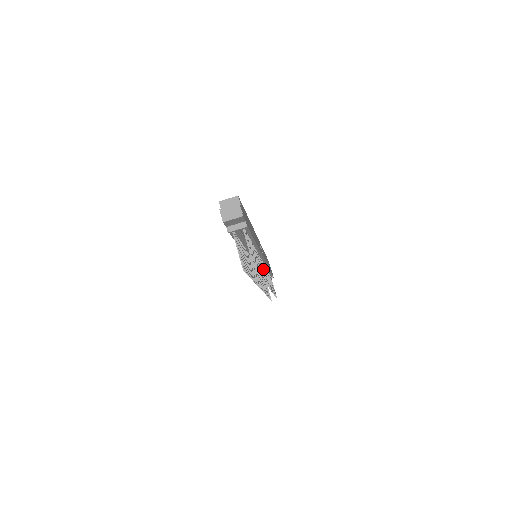
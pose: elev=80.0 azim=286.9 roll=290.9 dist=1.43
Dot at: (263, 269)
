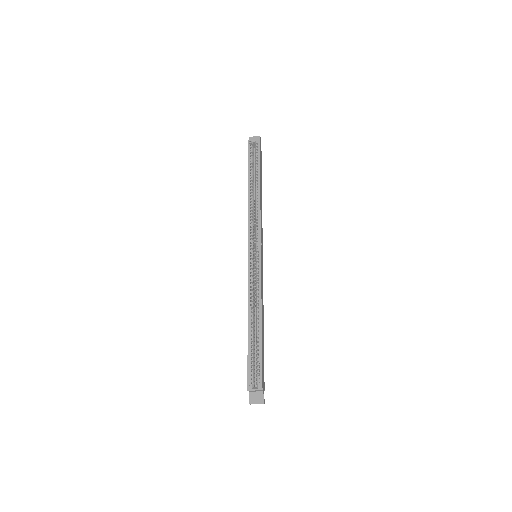
Dot at: occluded
